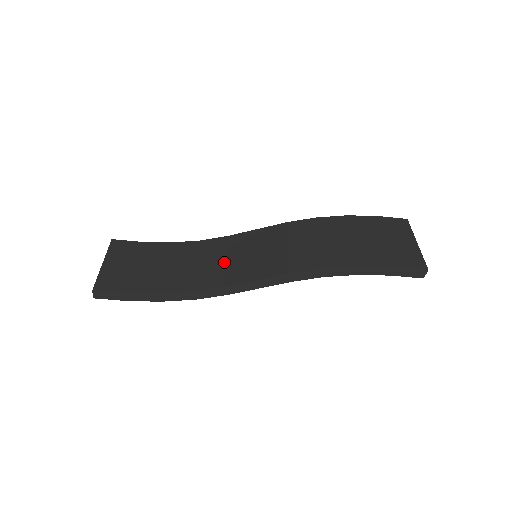
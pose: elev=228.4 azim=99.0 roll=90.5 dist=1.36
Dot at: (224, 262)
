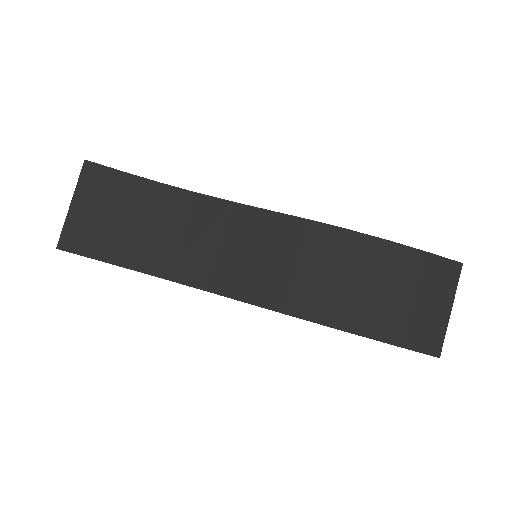
Dot at: (217, 249)
